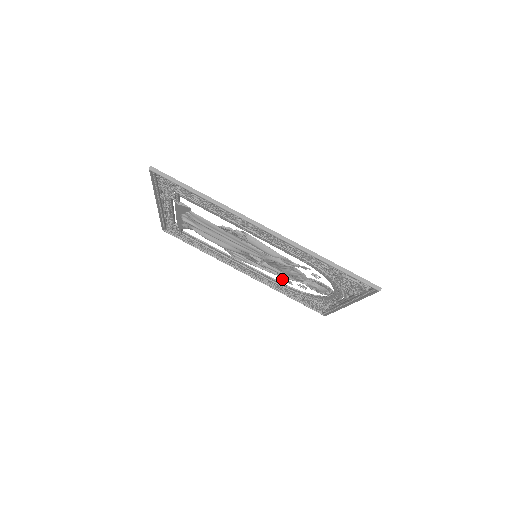
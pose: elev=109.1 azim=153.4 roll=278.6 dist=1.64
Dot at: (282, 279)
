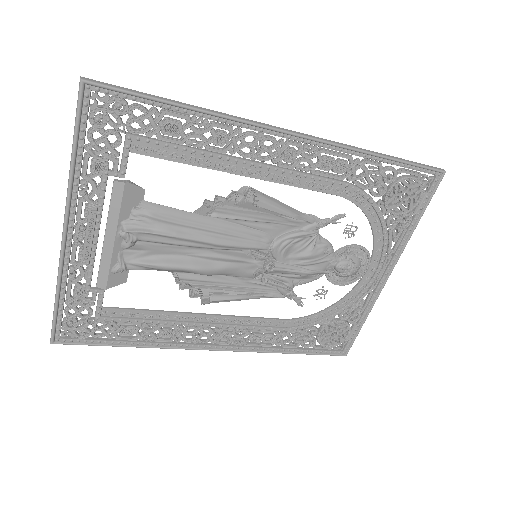
Dot at: (291, 297)
